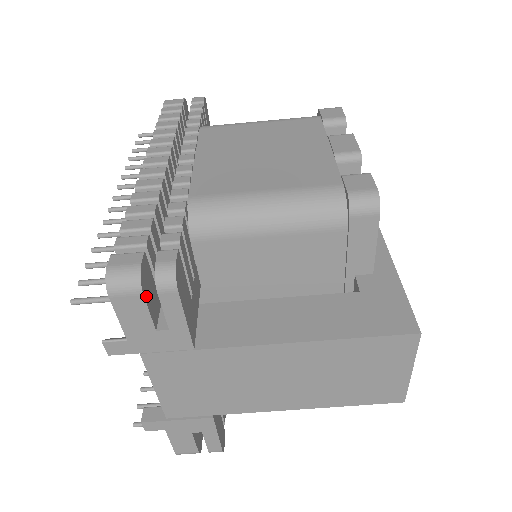
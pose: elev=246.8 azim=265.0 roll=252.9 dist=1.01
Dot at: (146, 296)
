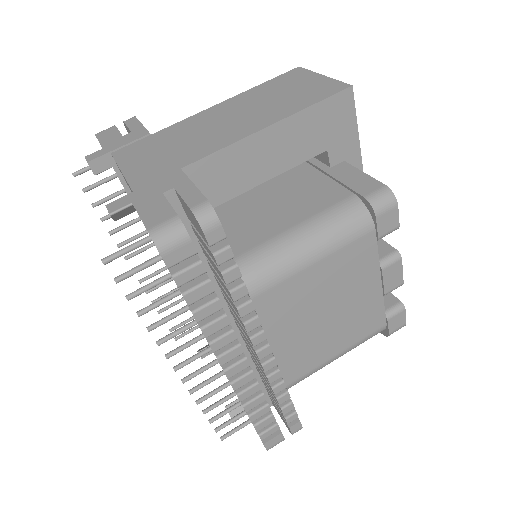
Dot at: occluded
